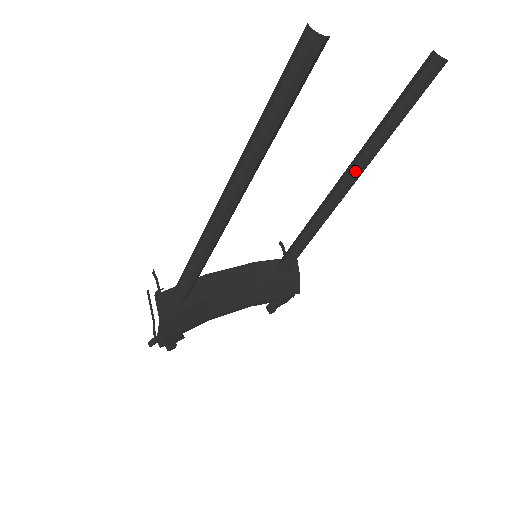
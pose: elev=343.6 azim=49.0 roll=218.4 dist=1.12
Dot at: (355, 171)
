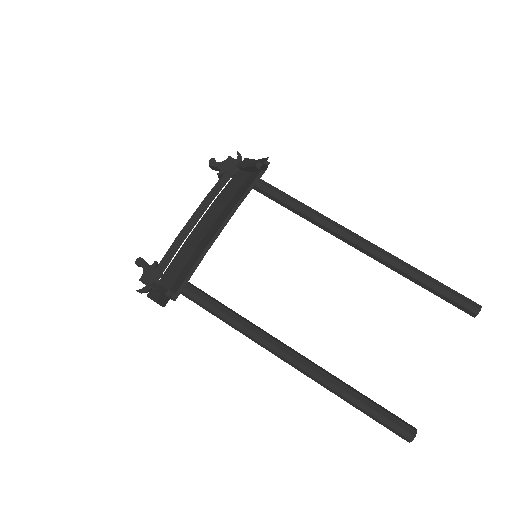
Dot at: occluded
